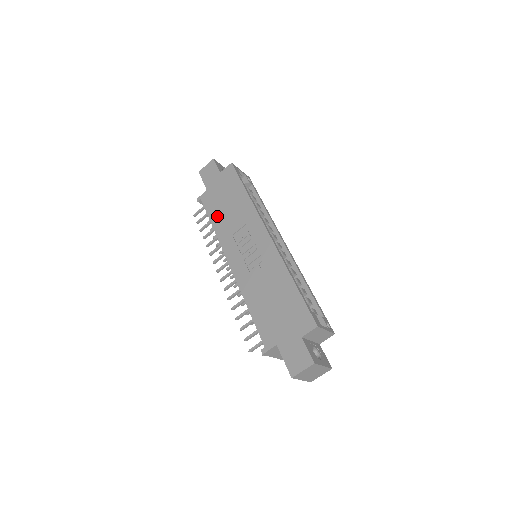
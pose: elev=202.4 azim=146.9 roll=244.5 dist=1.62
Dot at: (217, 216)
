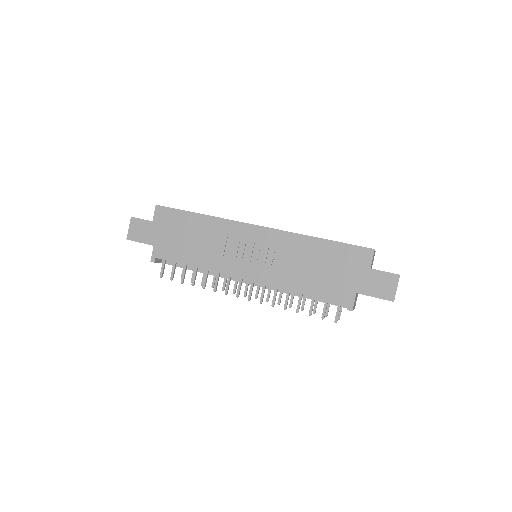
Dot at: (190, 256)
